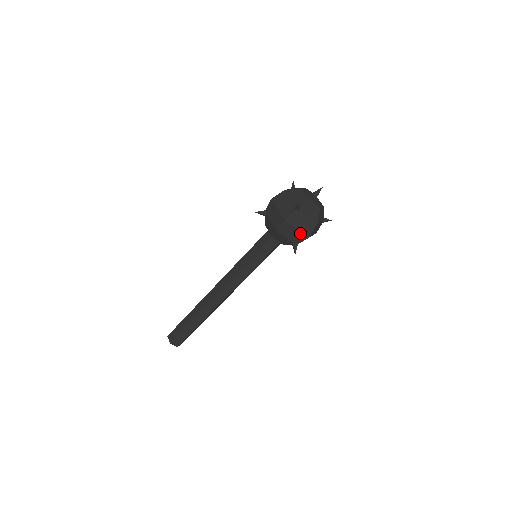
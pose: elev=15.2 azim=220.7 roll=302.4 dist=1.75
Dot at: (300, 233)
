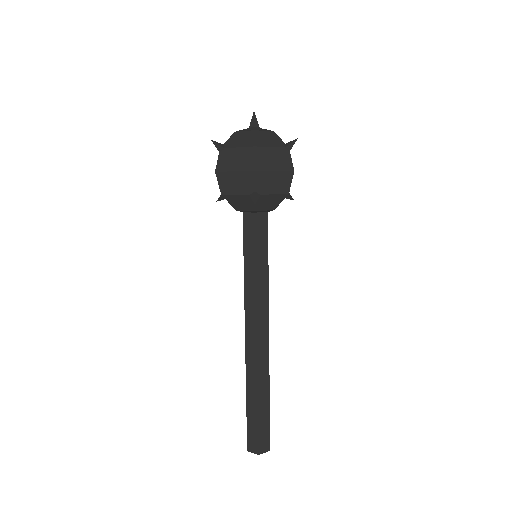
Dot at: (242, 174)
